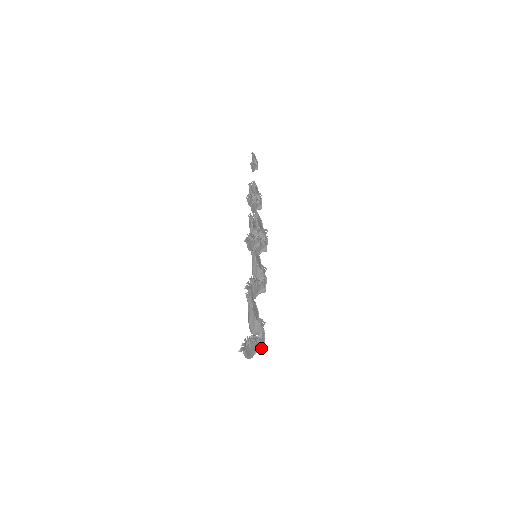
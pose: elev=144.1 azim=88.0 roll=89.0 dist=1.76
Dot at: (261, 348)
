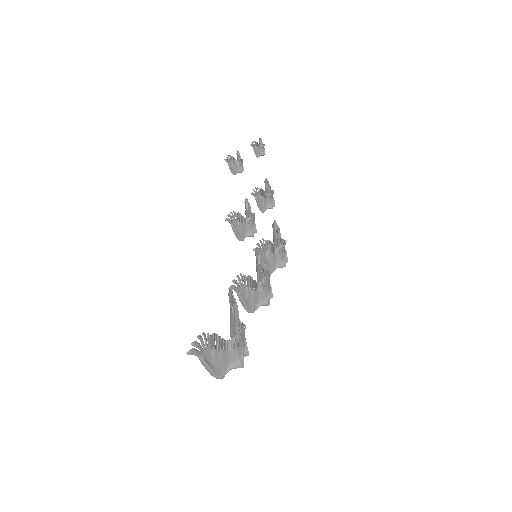
Dot at: (237, 364)
